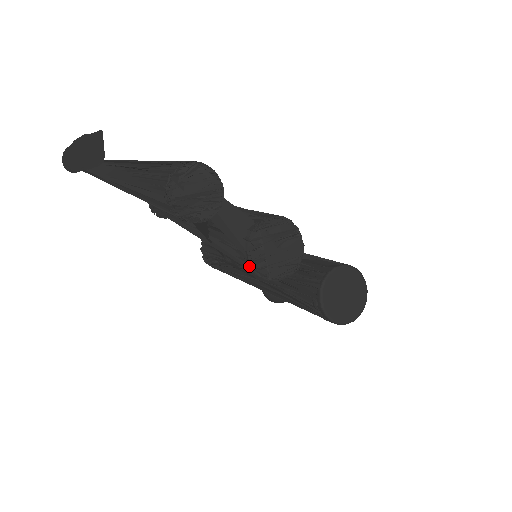
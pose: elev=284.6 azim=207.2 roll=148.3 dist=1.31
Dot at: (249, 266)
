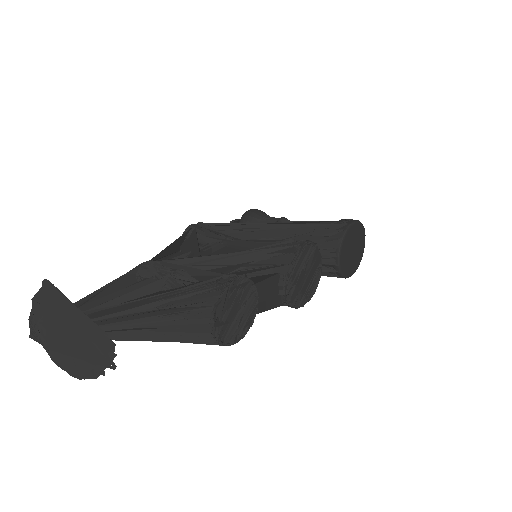
Dot at: occluded
